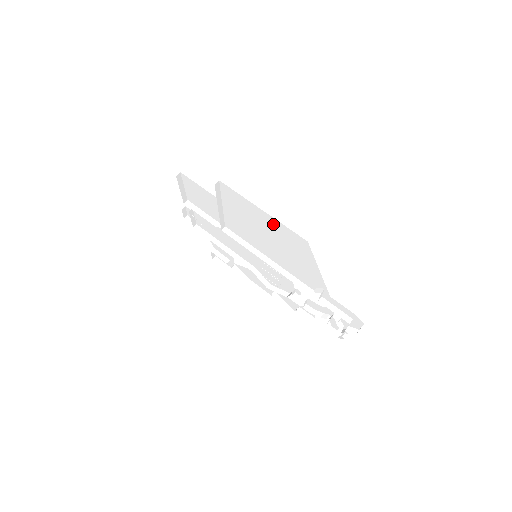
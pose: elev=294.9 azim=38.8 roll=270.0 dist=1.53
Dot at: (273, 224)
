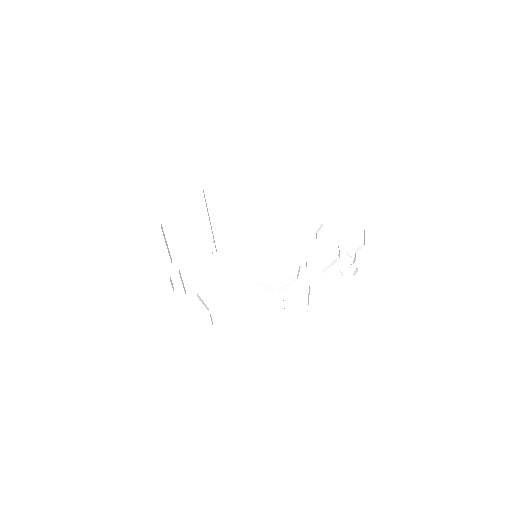
Dot at: (261, 190)
